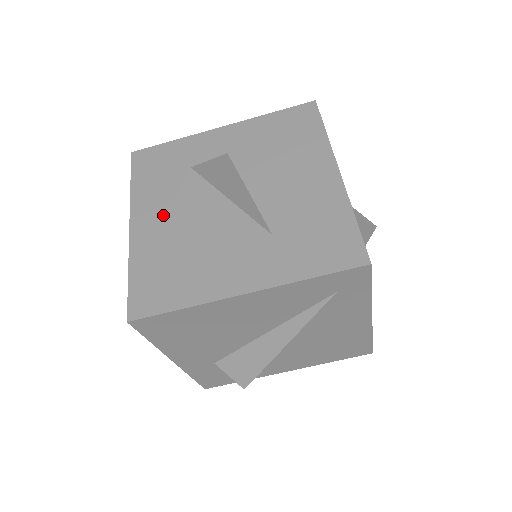
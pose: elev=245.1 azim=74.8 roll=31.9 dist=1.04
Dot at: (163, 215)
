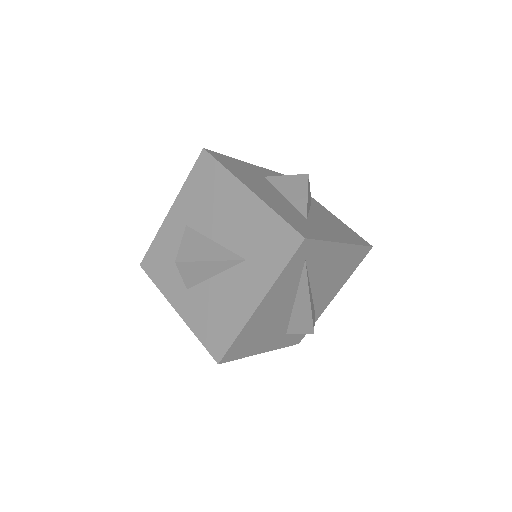
Dot at: (186, 291)
